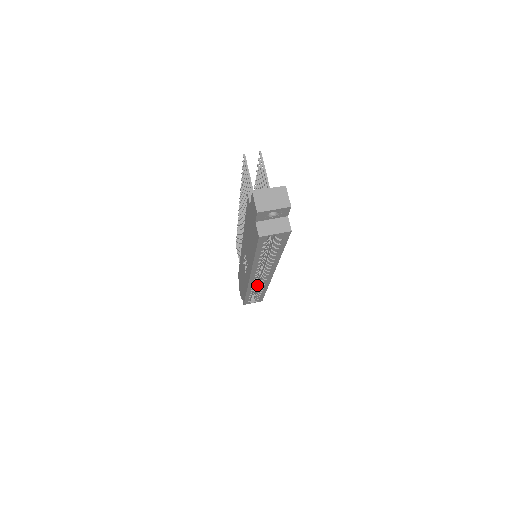
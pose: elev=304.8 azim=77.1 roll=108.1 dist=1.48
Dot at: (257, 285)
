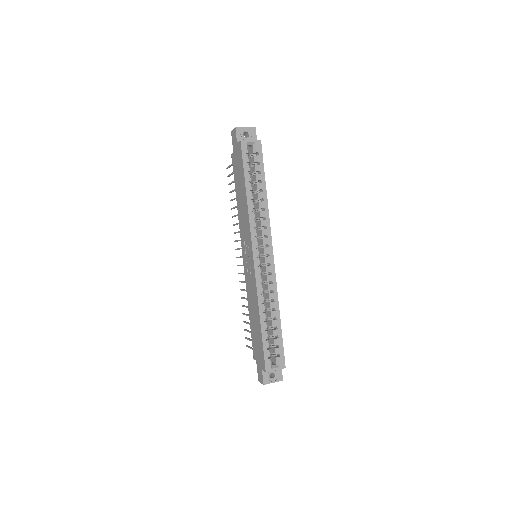
Dot at: occluded
